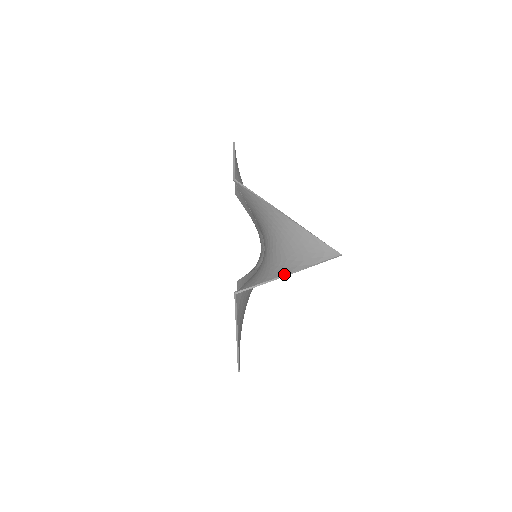
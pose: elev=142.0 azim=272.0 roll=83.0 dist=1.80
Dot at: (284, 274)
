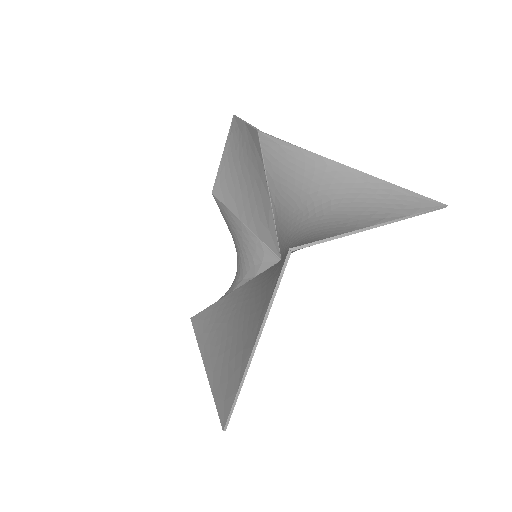
Dot at: (368, 226)
